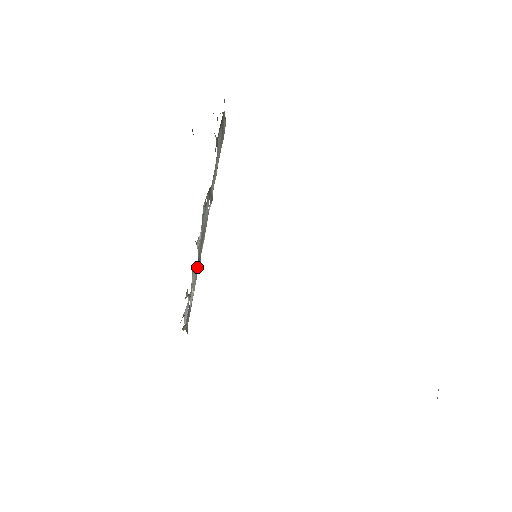
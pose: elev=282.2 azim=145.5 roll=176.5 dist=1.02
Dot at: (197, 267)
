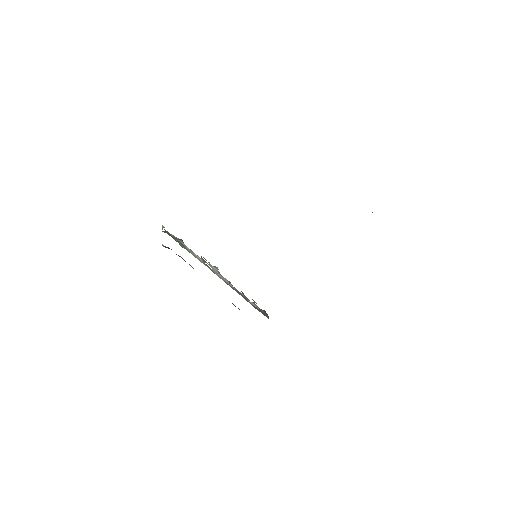
Dot at: (239, 292)
